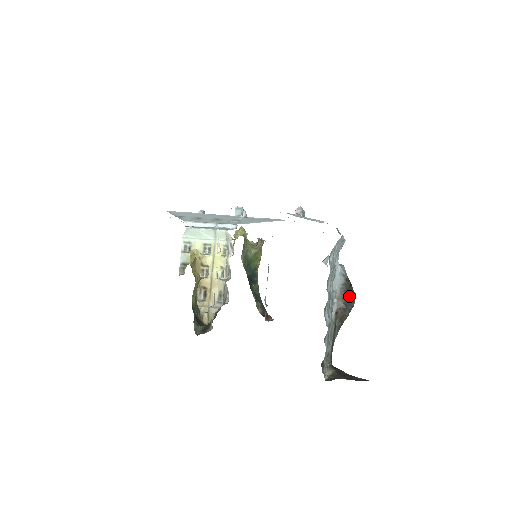
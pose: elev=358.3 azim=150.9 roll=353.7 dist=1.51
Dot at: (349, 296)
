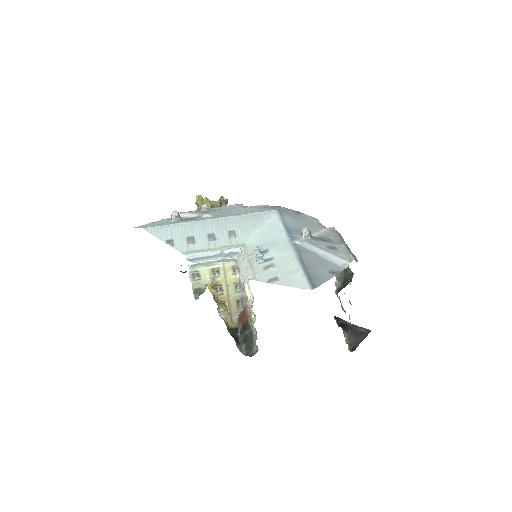
Dot at: (347, 275)
